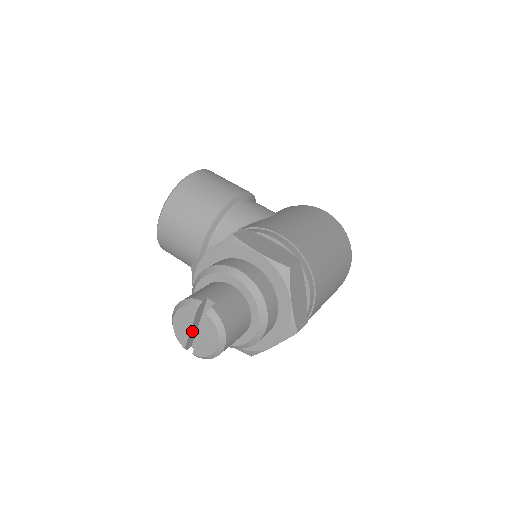
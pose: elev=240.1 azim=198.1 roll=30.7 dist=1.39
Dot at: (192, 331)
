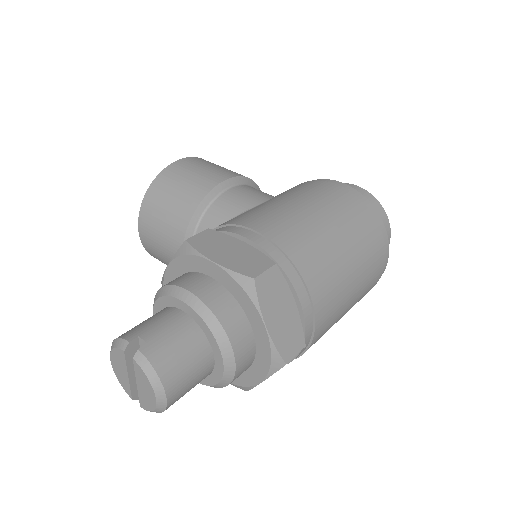
Dot at: (134, 378)
